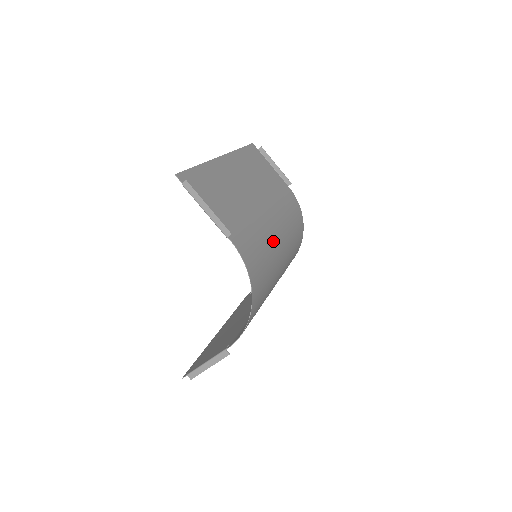
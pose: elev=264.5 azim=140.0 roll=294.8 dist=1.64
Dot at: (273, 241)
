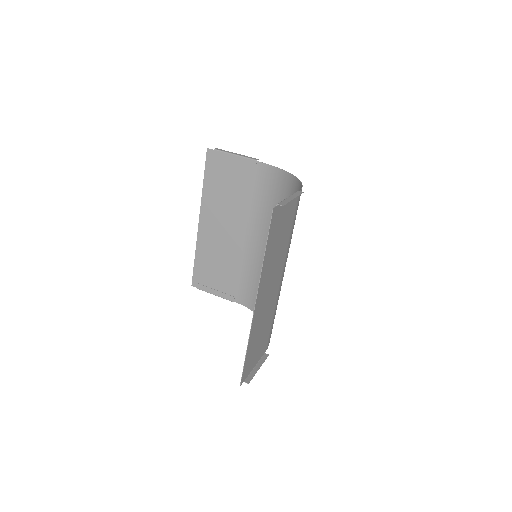
Dot at: (268, 230)
